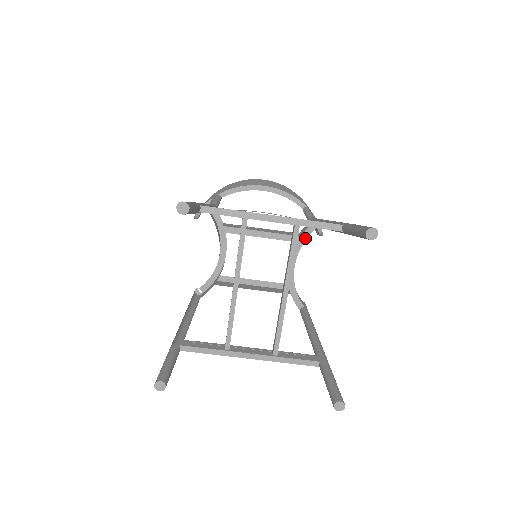
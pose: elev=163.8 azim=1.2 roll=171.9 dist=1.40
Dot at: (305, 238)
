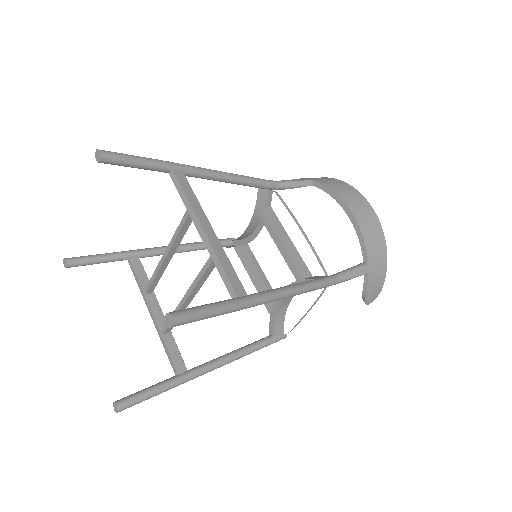
Dot at: occluded
